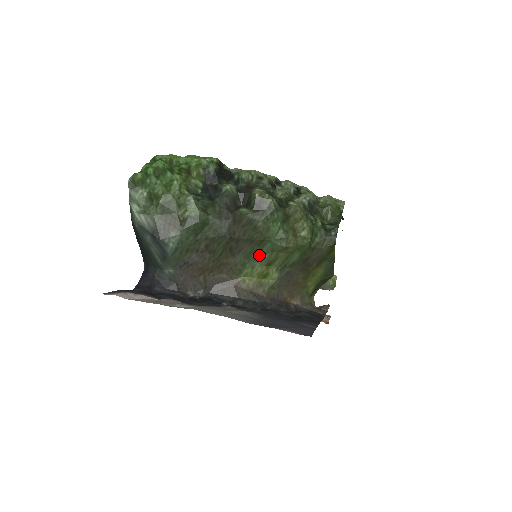
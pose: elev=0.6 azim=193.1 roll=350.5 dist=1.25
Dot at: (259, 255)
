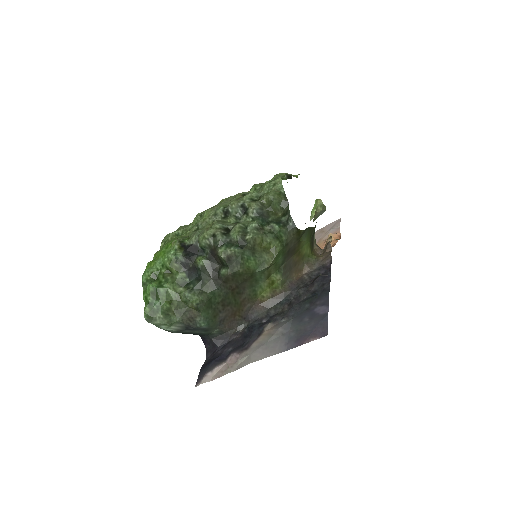
Dot at: (257, 280)
